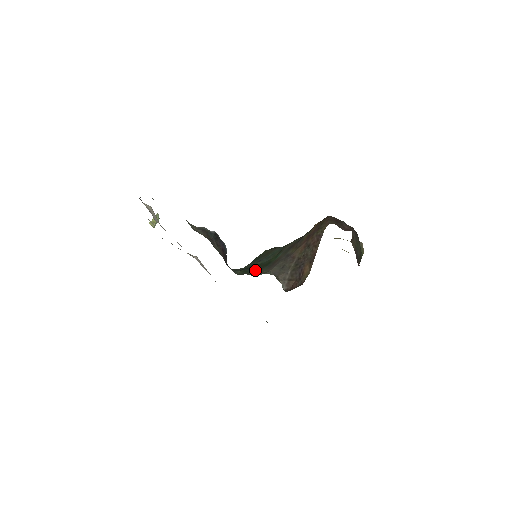
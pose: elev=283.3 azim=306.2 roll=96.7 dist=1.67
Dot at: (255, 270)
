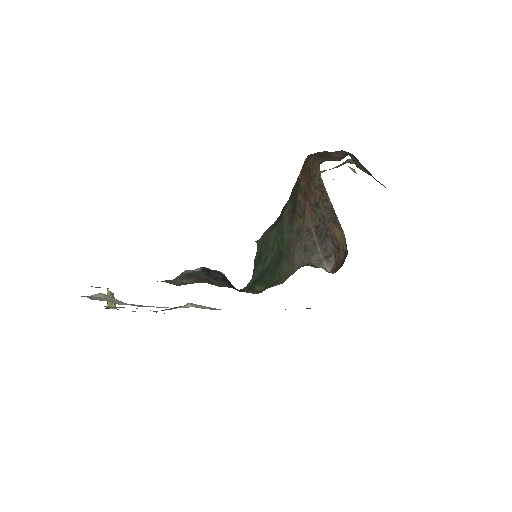
Dot at: (274, 273)
